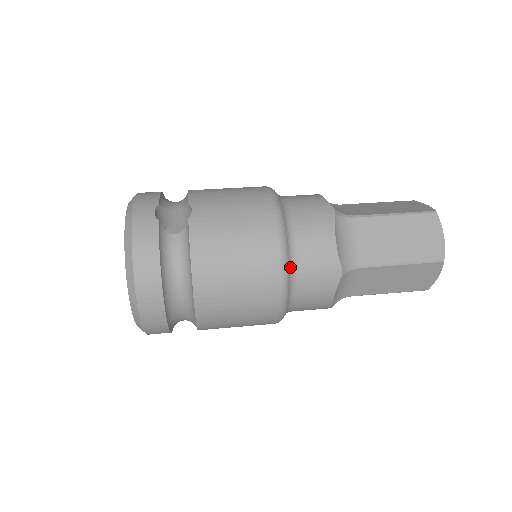
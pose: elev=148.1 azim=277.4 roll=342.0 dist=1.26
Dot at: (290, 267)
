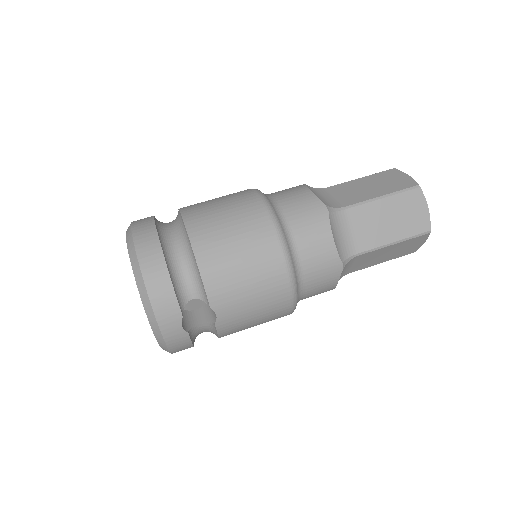
Dot at: occluded
